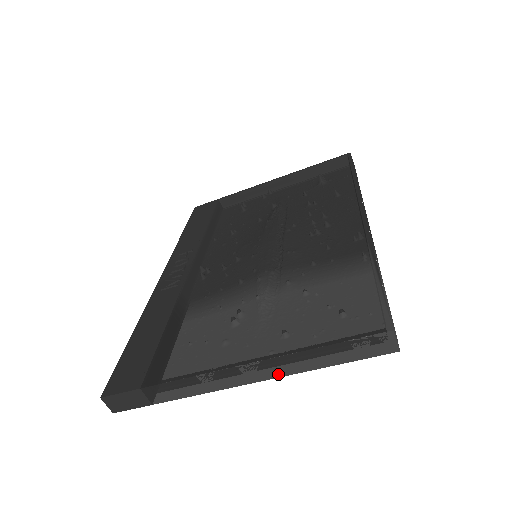
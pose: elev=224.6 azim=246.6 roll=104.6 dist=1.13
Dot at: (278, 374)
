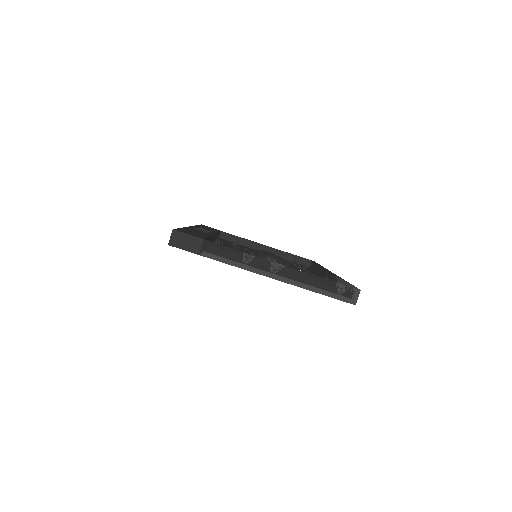
Dot at: (288, 280)
